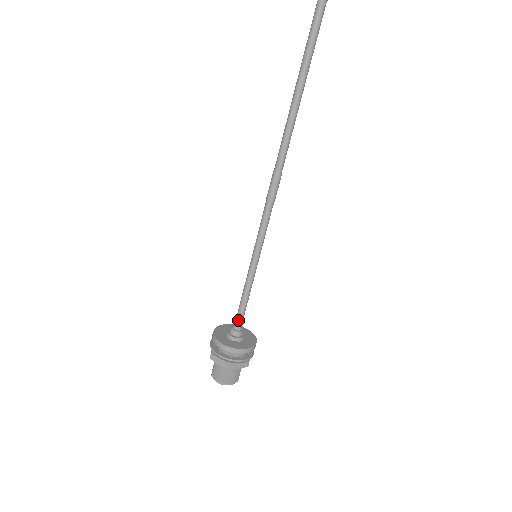
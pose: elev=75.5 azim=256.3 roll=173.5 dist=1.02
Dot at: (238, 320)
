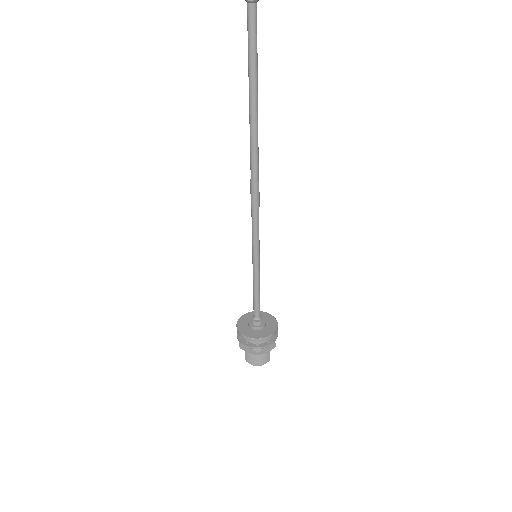
Dot at: (255, 312)
